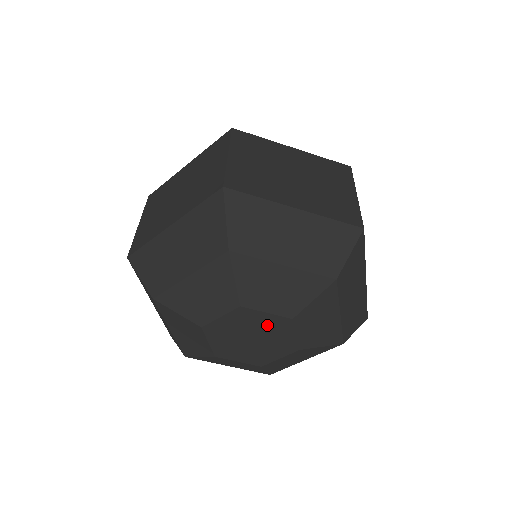
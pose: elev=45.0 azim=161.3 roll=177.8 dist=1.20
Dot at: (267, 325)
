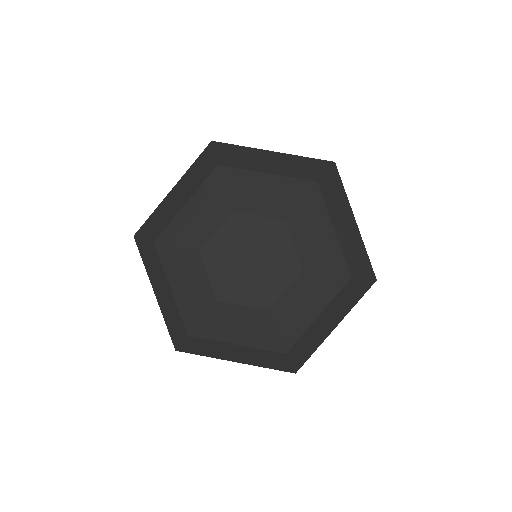
Dot at: (279, 258)
